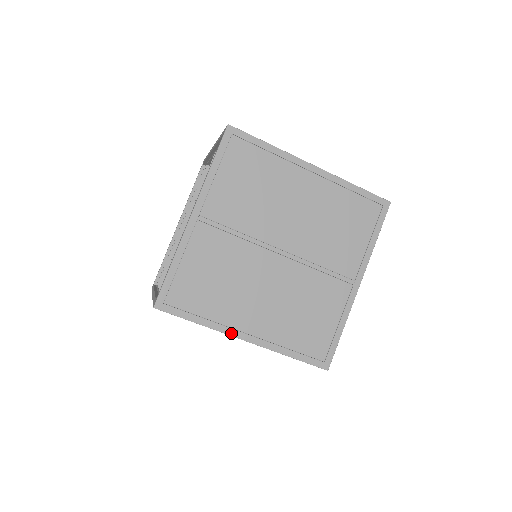
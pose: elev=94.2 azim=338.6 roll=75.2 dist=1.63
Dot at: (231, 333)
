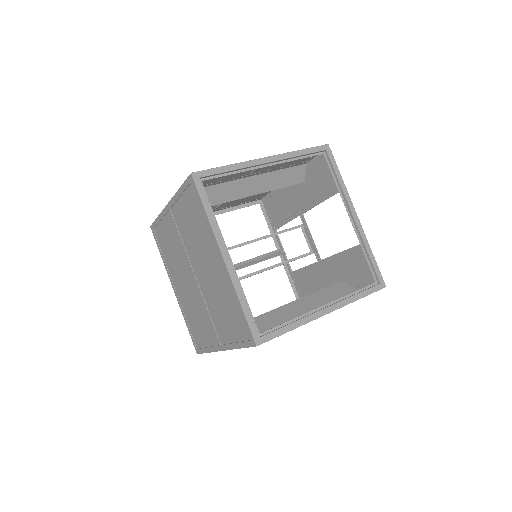
Dot at: occluded
